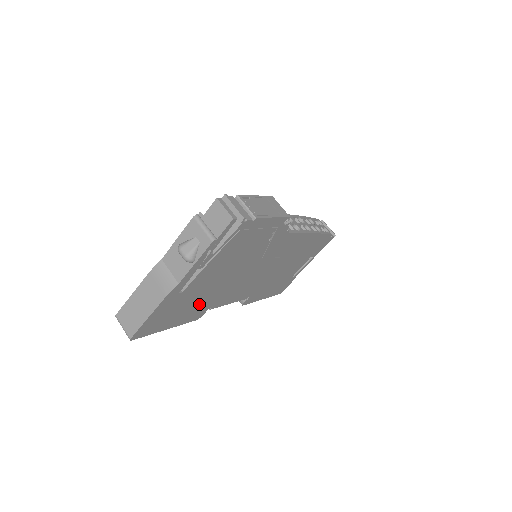
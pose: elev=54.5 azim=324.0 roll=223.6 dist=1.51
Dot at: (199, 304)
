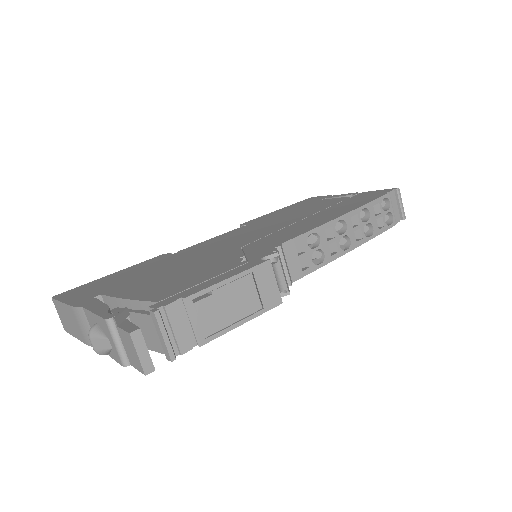
Dot at: occluded
